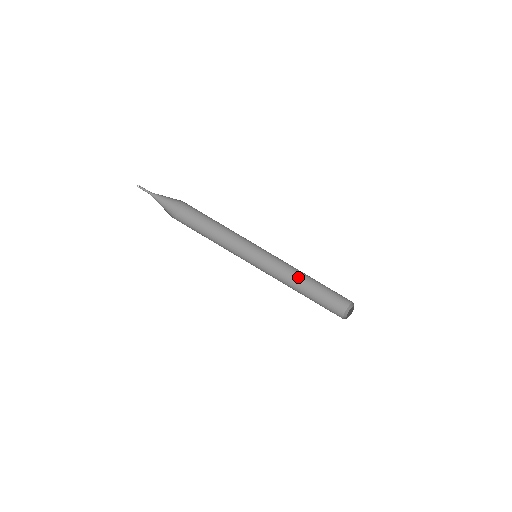
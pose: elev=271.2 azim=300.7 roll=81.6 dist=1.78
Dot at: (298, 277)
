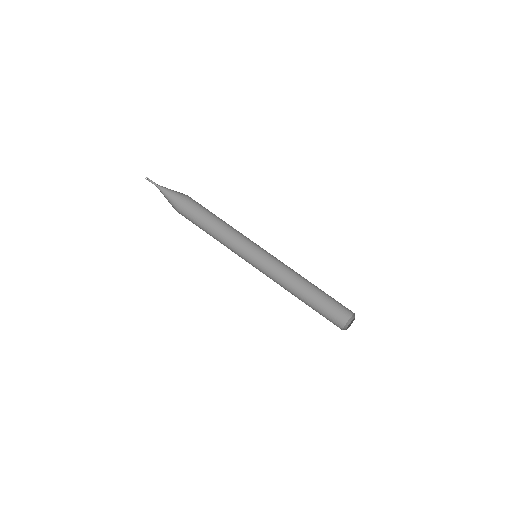
Dot at: (296, 286)
